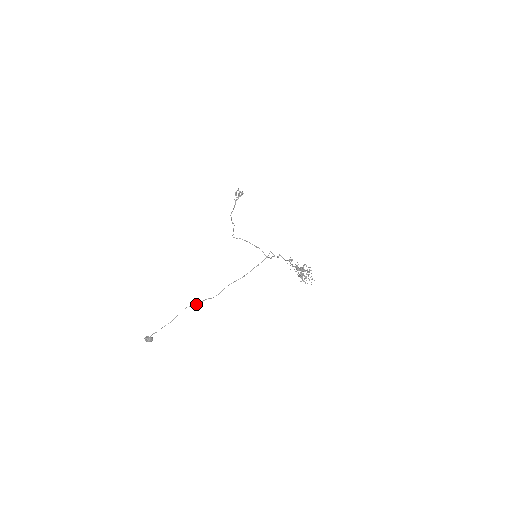
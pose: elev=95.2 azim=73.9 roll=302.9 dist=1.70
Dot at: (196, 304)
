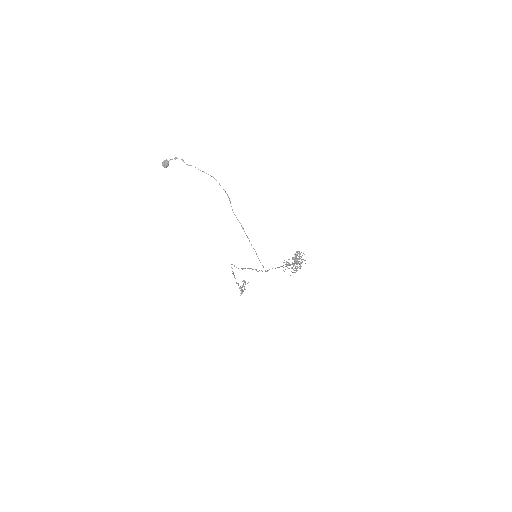
Dot at: occluded
